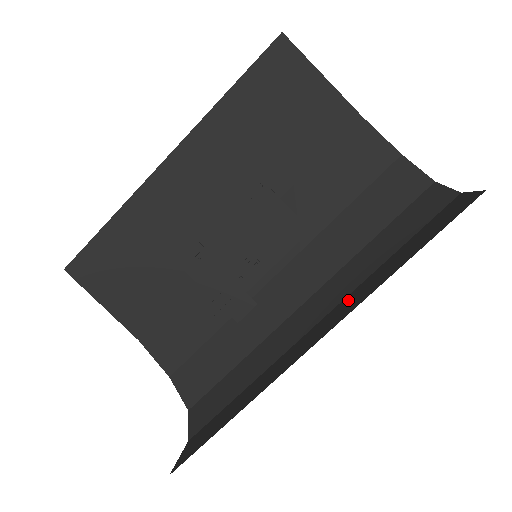
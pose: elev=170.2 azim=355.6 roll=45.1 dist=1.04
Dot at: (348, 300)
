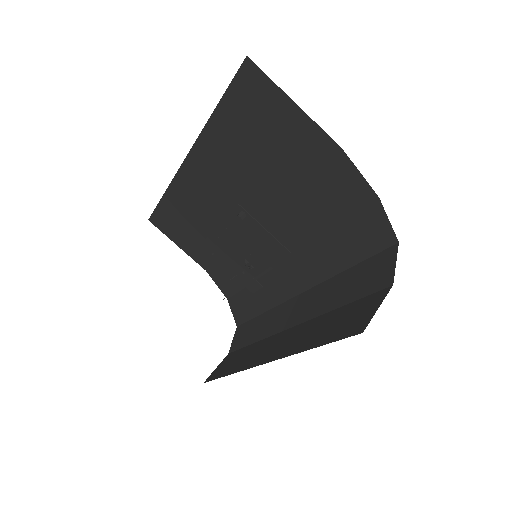
Dot at: (298, 332)
